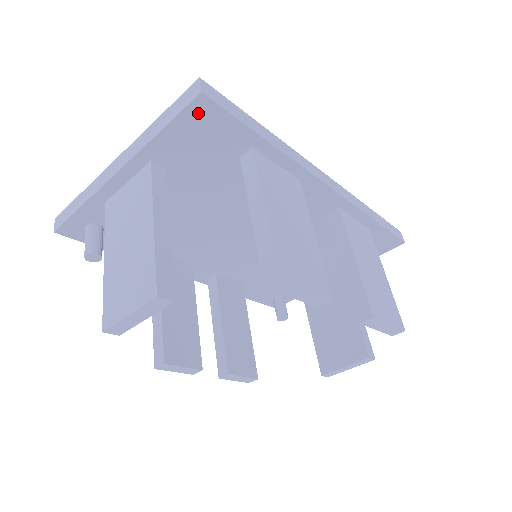
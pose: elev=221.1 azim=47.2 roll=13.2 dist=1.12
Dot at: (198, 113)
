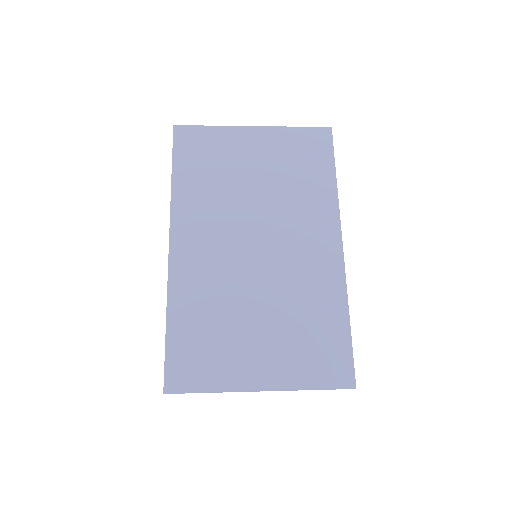
Dot at: occluded
